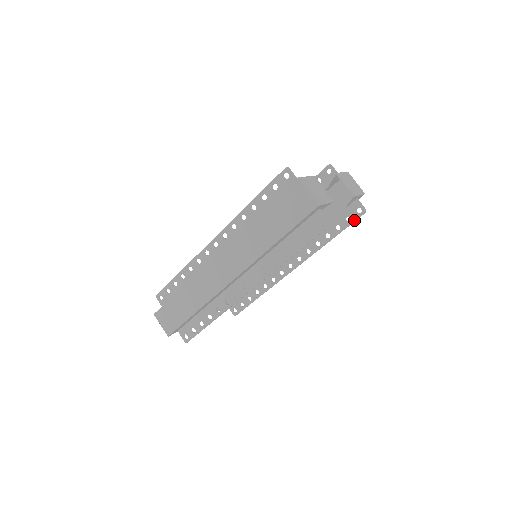
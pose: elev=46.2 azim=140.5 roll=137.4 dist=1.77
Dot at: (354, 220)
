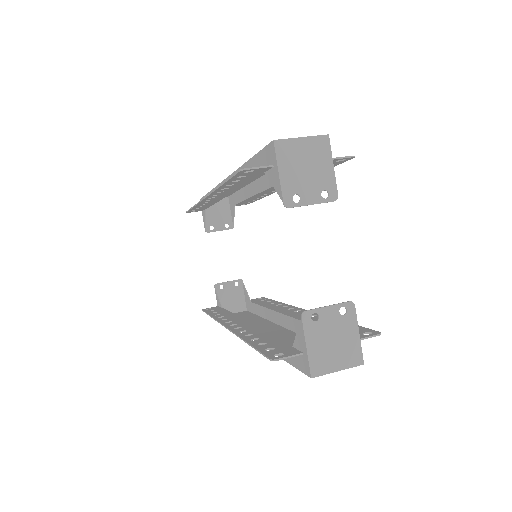
Dot at: occluded
